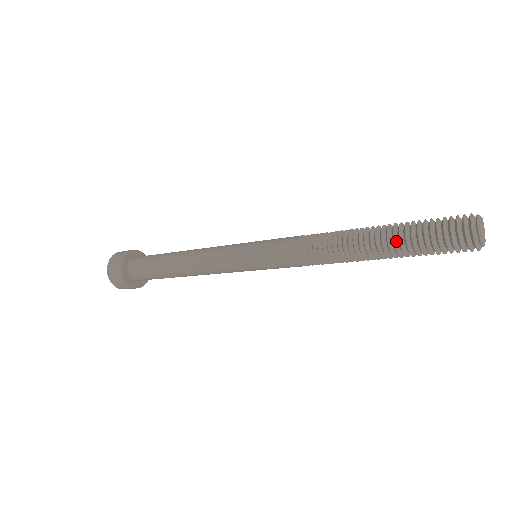
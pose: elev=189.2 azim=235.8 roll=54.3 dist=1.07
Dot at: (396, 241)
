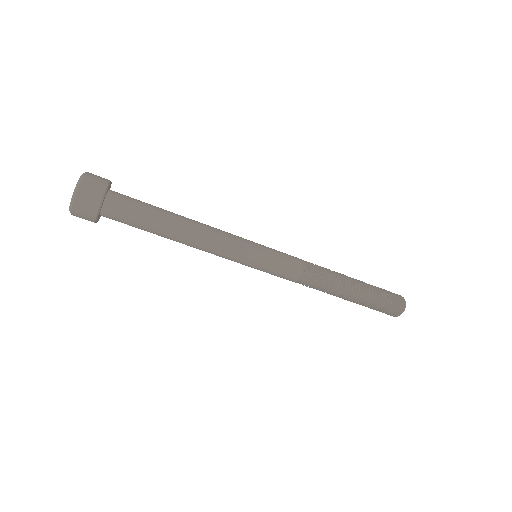
Dot at: (366, 291)
